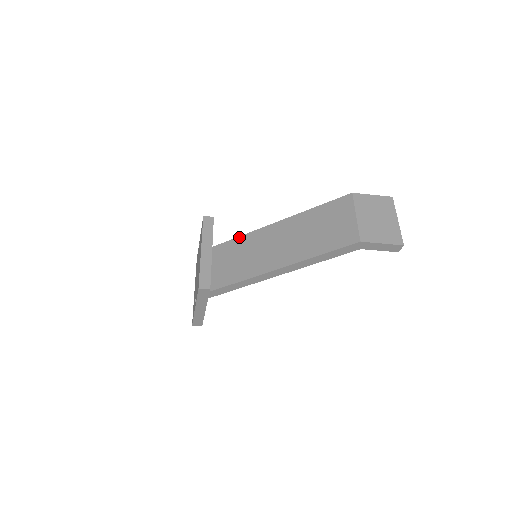
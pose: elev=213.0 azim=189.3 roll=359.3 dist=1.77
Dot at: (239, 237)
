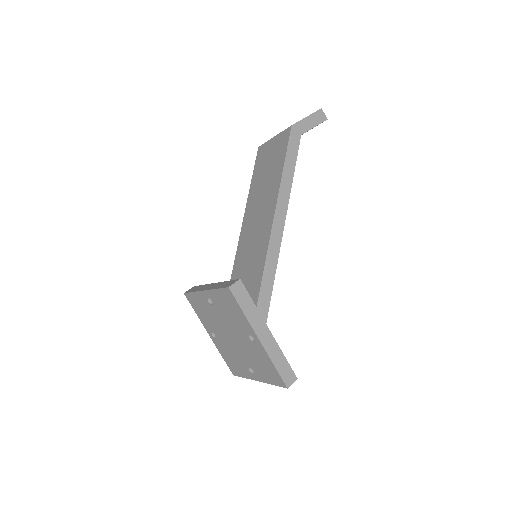
Dot at: (231, 276)
